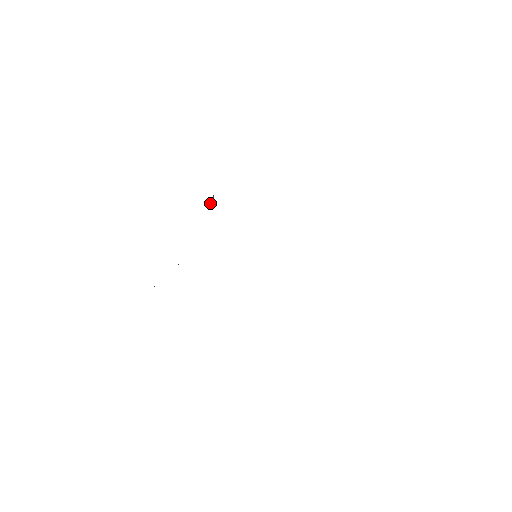
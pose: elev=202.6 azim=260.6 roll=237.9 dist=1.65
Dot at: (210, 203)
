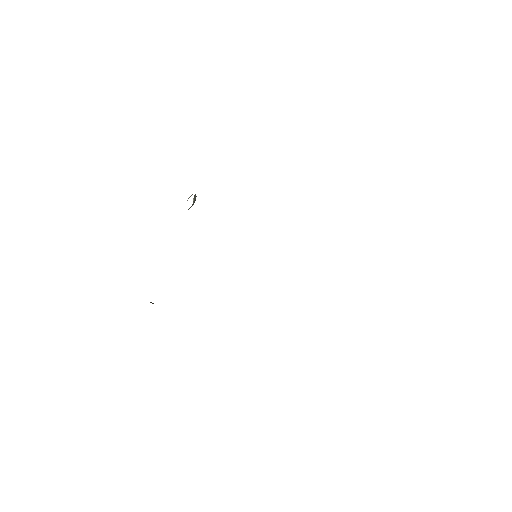
Dot at: (193, 204)
